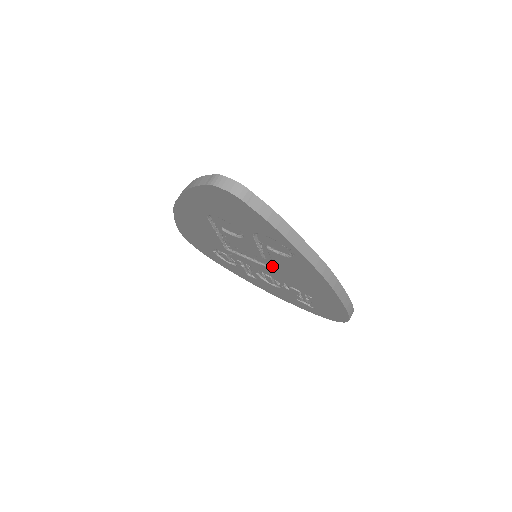
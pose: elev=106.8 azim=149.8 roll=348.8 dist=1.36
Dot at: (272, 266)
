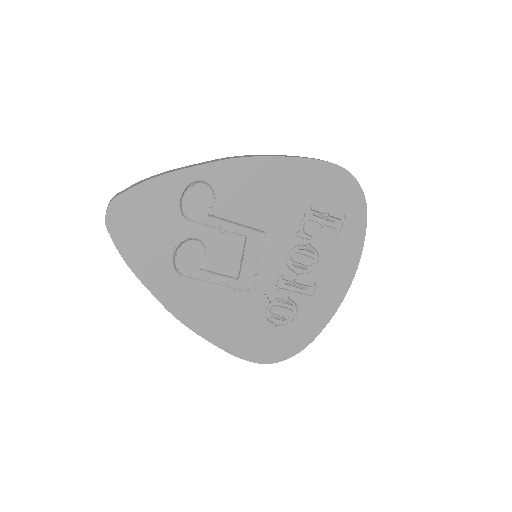
Dot at: (261, 235)
